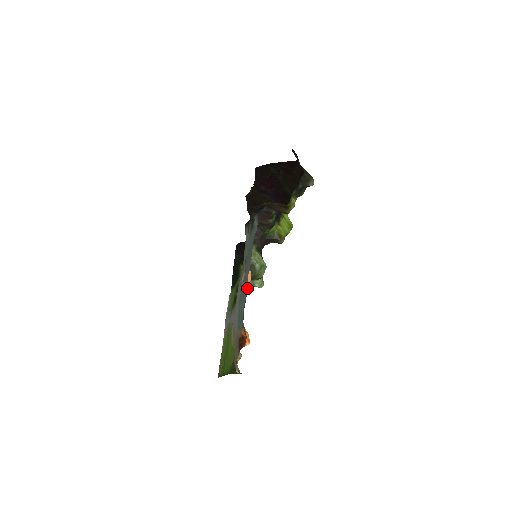
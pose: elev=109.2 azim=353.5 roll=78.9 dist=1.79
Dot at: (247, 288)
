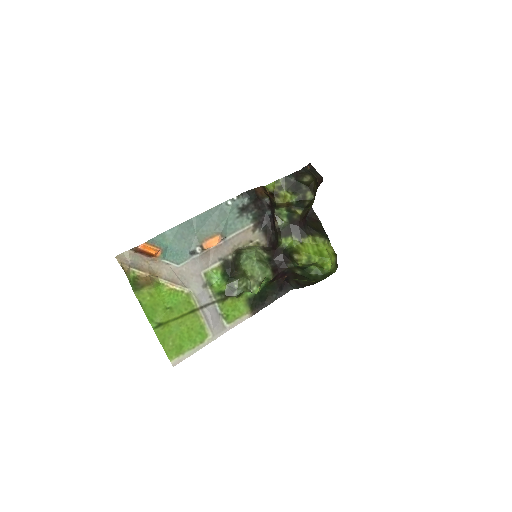
Dot at: (183, 224)
